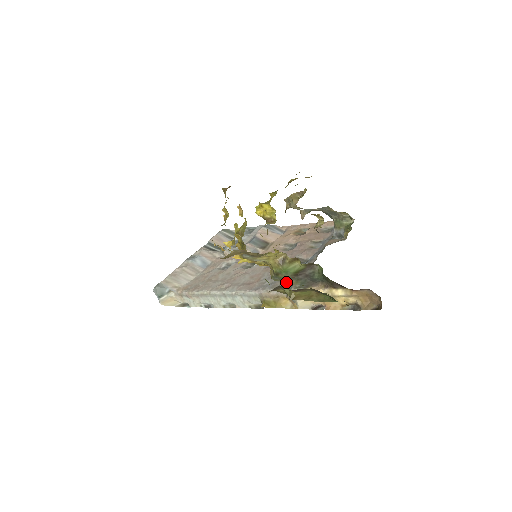
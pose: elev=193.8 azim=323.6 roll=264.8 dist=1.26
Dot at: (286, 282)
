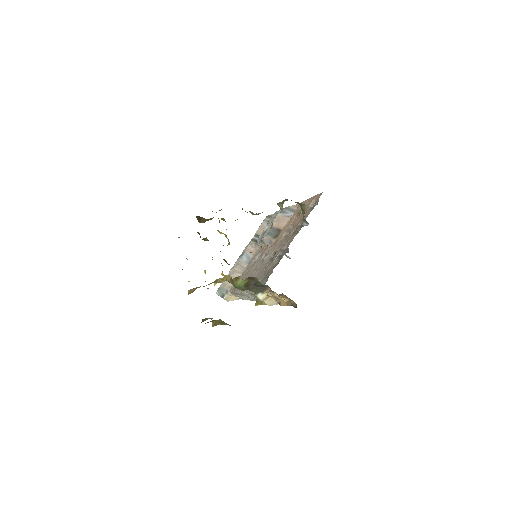
Dot at: (264, 282)
